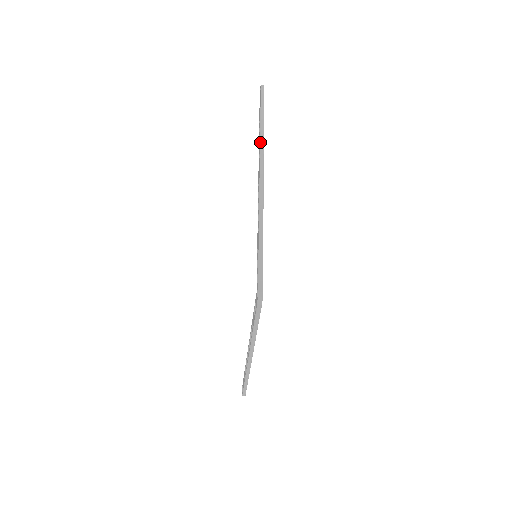
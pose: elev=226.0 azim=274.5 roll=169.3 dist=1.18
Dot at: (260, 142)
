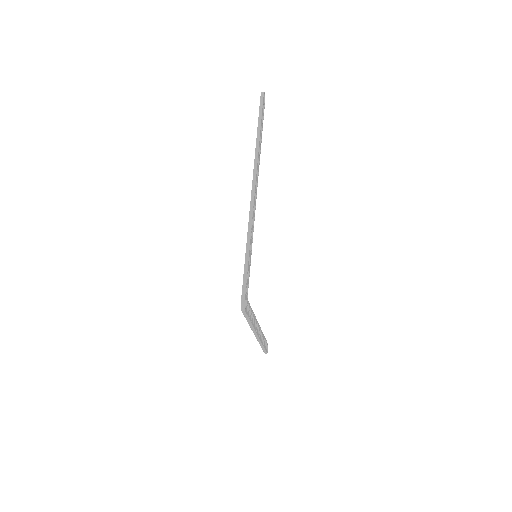
Dot at: occluded
